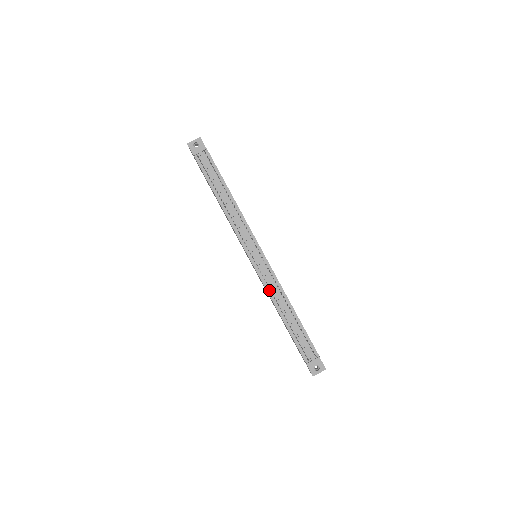
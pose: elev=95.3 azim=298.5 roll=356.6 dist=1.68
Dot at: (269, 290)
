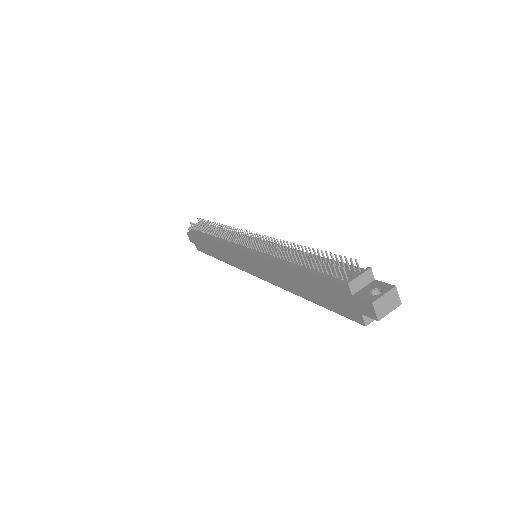
Dot at: (269, 256)
